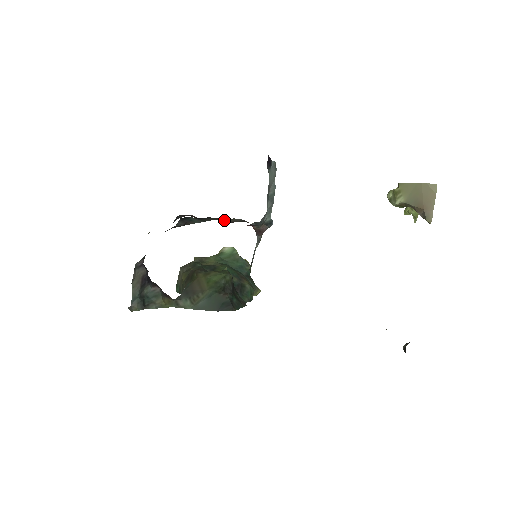
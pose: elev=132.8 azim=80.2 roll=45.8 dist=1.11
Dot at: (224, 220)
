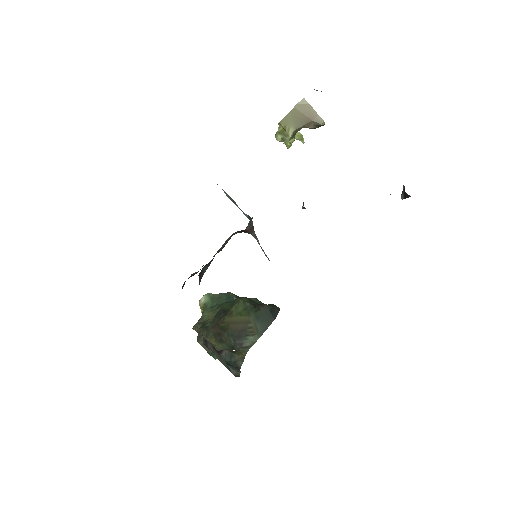
Dot at: (219, 250)
